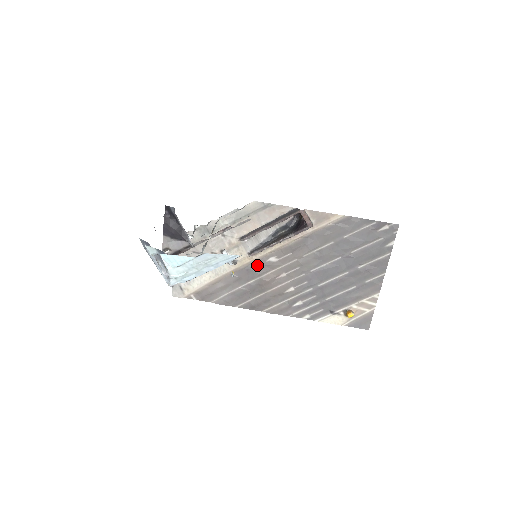
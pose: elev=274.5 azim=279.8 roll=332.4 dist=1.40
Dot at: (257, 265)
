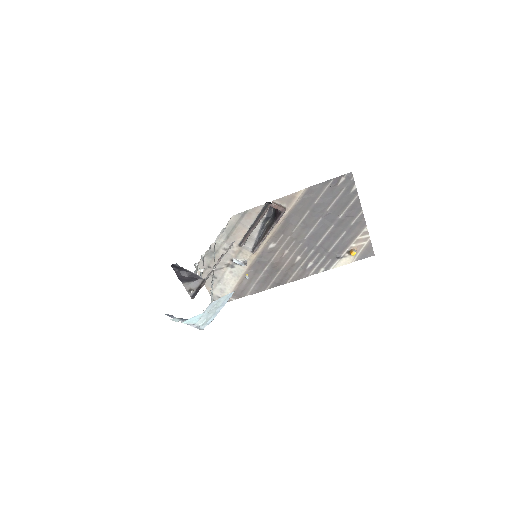
Dot at: (263, 255)
